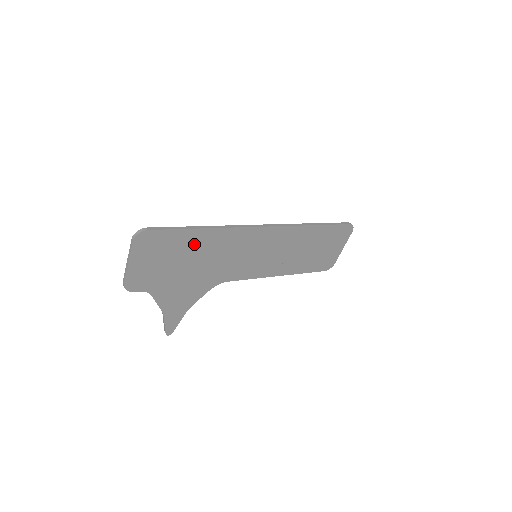
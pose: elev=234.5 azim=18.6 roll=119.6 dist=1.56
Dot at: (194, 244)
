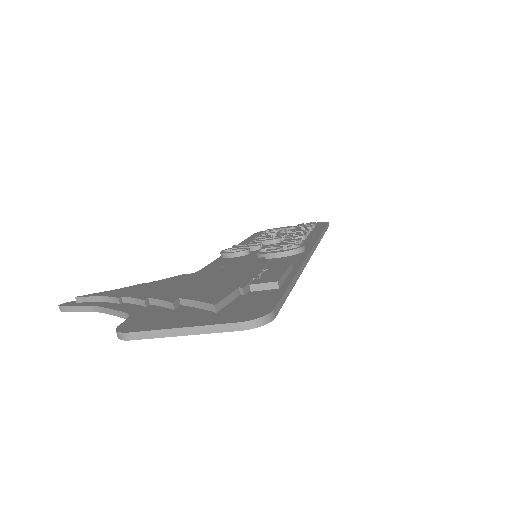
Dot at: occluded
